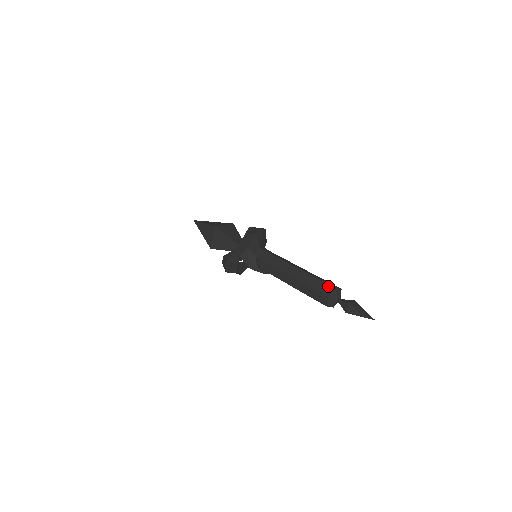
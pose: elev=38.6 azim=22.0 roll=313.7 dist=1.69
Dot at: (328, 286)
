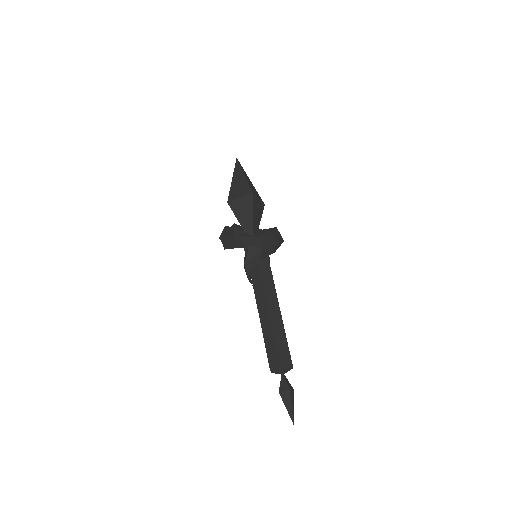
Dot at: (289, 357)
